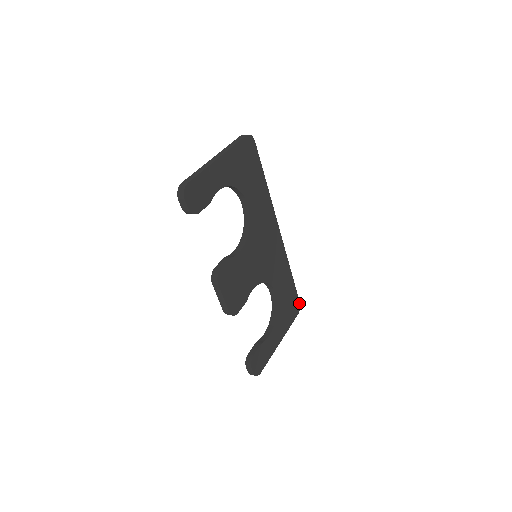
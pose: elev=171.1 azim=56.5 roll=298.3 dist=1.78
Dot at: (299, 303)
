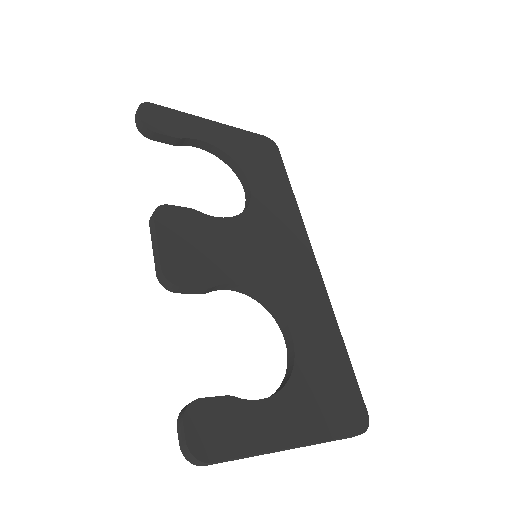
Dot at: (366, 413)
